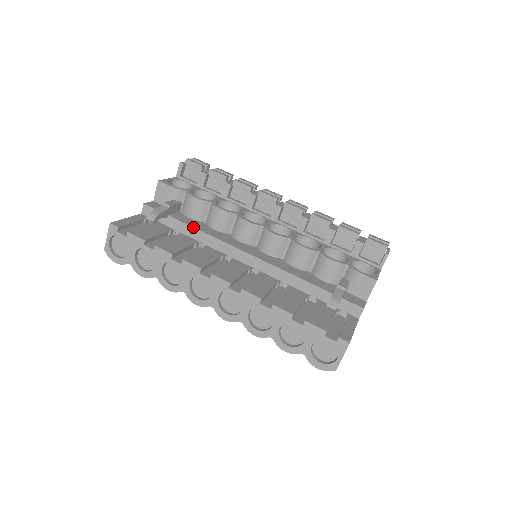
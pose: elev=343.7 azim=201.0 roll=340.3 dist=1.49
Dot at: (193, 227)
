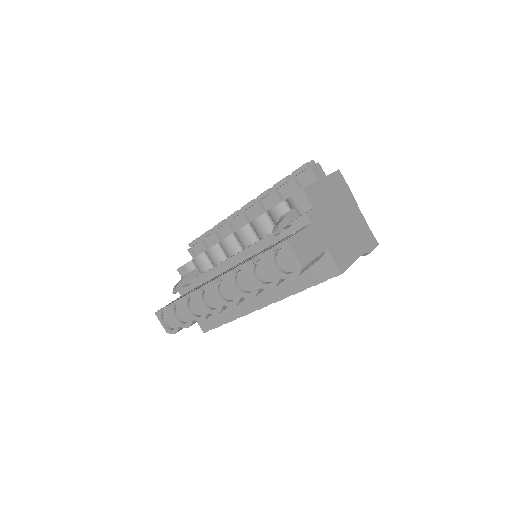
Dot at: (202, 274)
